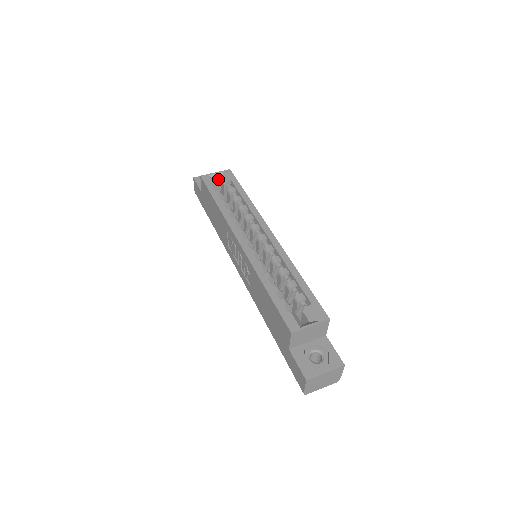
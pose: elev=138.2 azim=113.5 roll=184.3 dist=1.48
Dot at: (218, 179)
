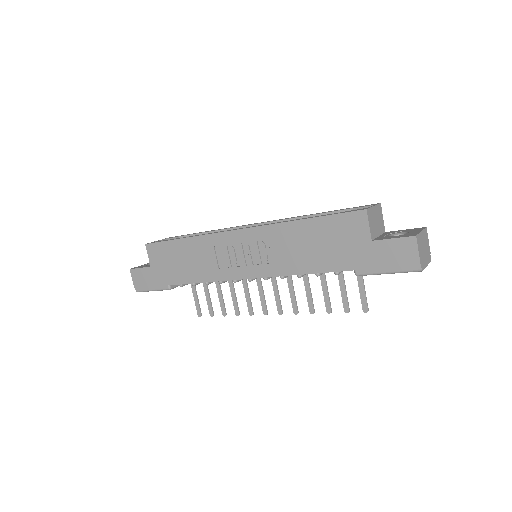
Dot at: occluded
